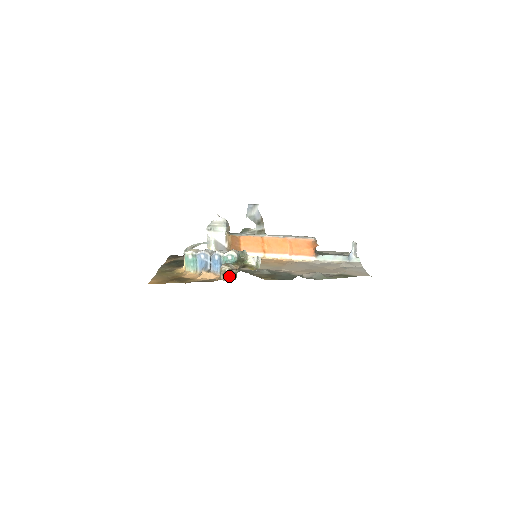
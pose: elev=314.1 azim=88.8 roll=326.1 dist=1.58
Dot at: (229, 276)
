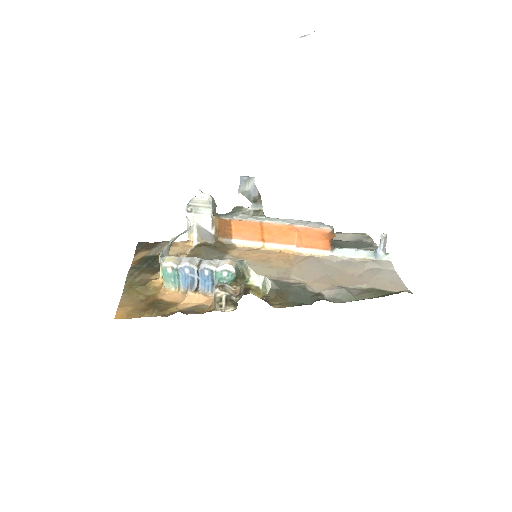
Dot at: (226, 304)
